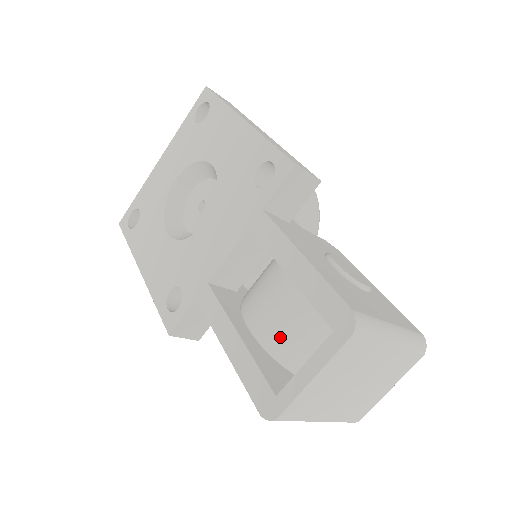
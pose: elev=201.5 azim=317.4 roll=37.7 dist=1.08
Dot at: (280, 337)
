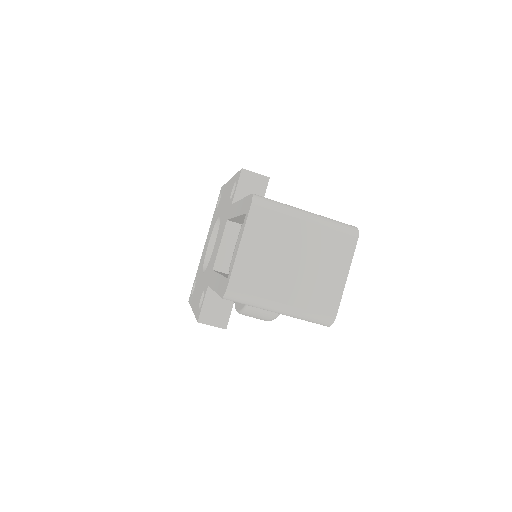
Dot at: occluded
